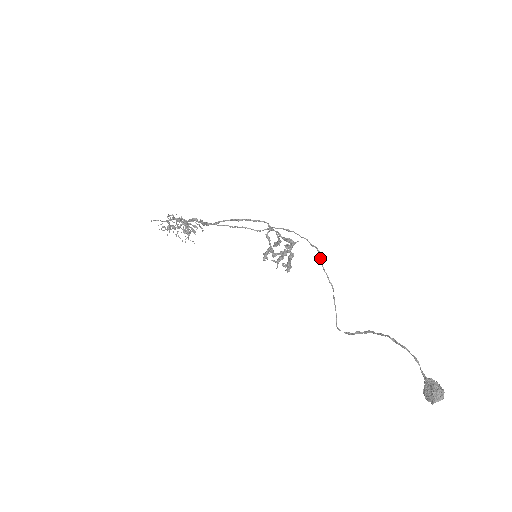
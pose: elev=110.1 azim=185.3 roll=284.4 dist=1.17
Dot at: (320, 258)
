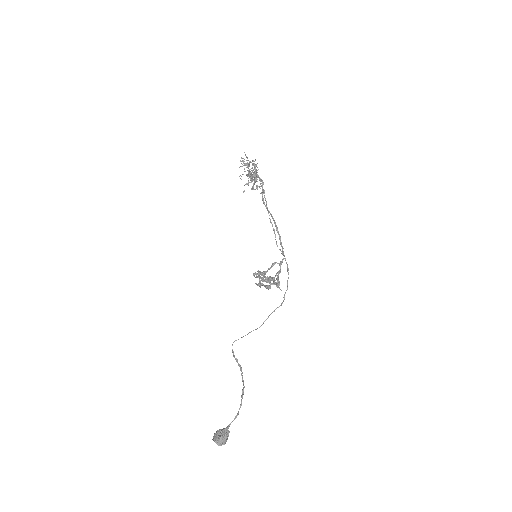
Dot at: (277, 307)
